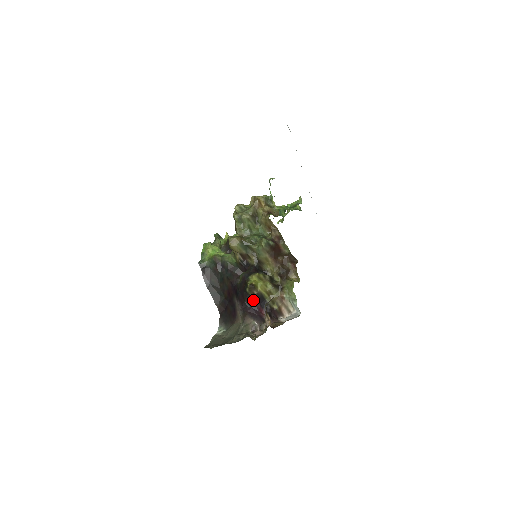
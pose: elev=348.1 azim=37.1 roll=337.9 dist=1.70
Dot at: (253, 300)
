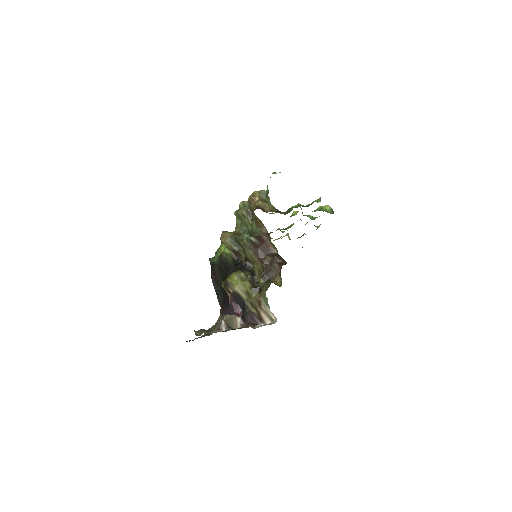
Dot at: (230, 299)
